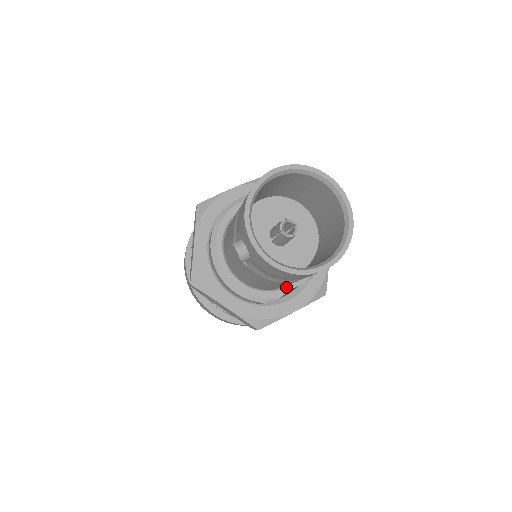
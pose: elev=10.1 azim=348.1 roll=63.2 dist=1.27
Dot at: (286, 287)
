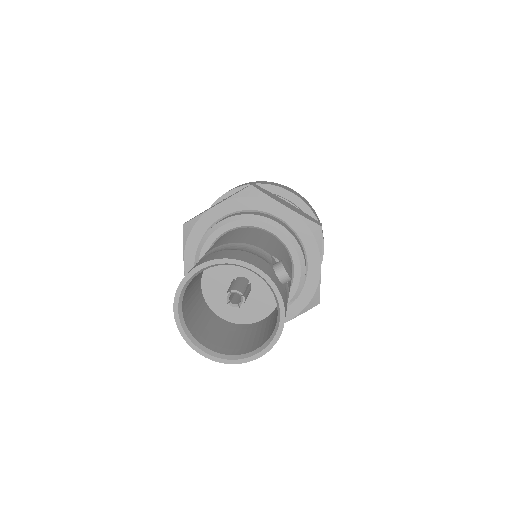
Dot at: occluded
